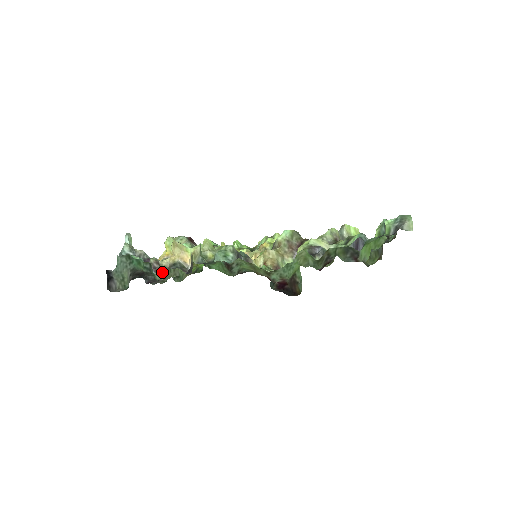
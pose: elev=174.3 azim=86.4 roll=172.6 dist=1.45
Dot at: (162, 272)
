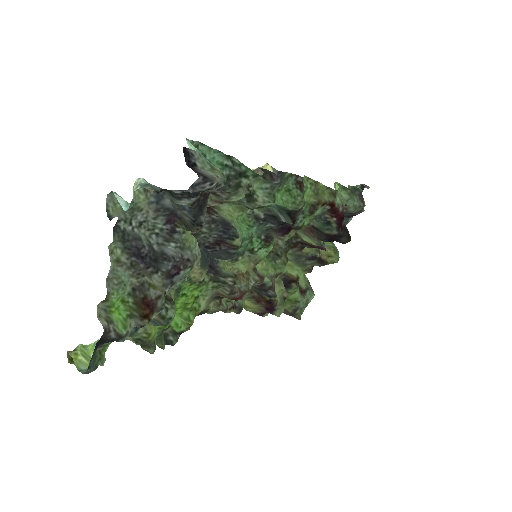
Dot at: (232, 195)
